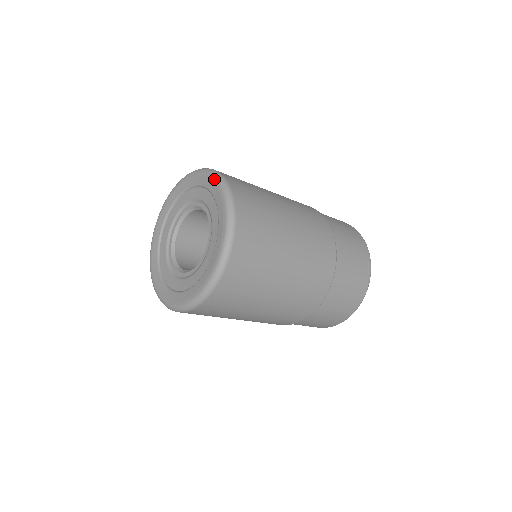
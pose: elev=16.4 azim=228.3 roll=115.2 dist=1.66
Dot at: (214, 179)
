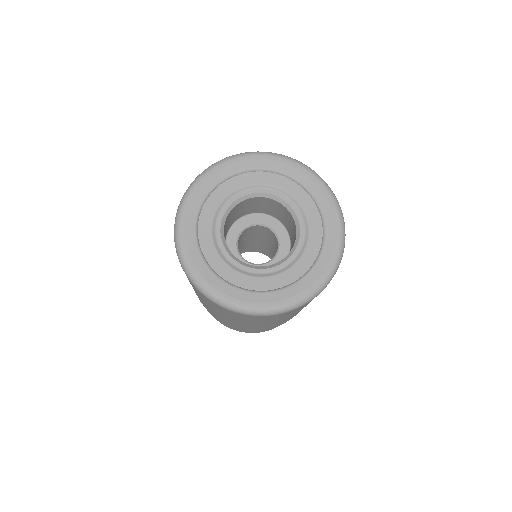
Dot at: (331, 197)
